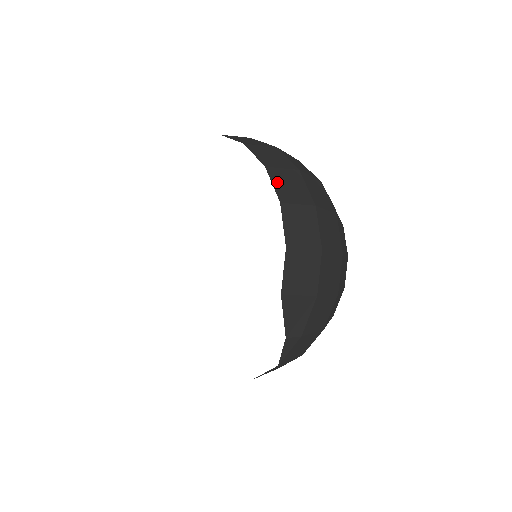
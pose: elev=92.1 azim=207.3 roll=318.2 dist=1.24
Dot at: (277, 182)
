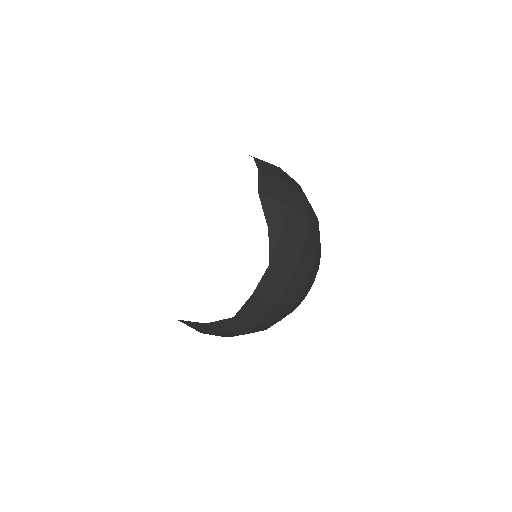
Dot at: occluded
